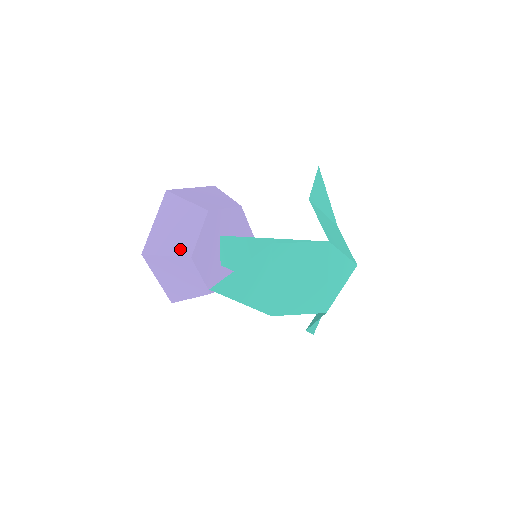
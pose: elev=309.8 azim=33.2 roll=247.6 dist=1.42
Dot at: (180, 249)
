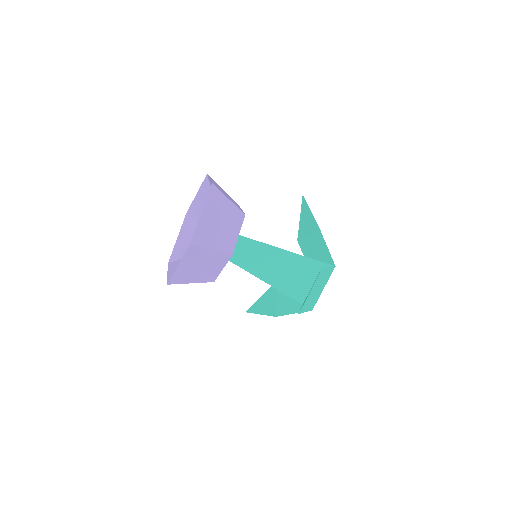
Dot at: (224, 246)
